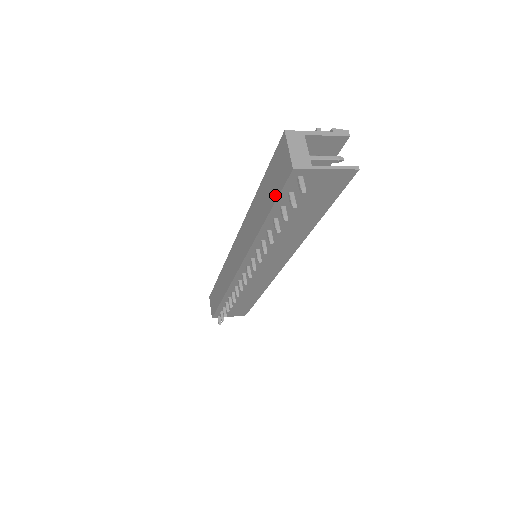
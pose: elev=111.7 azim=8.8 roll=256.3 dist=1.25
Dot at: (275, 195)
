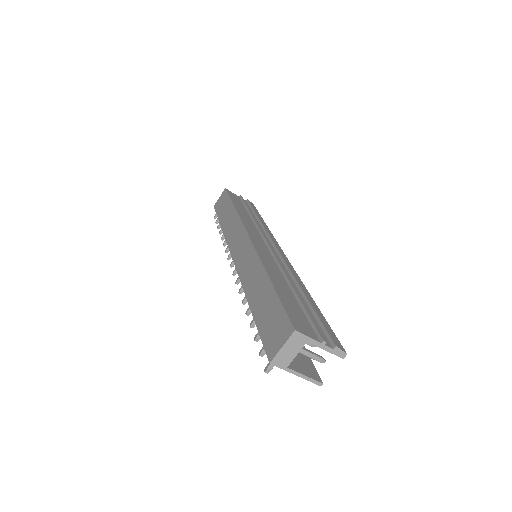
Dot at: (261, 328)
